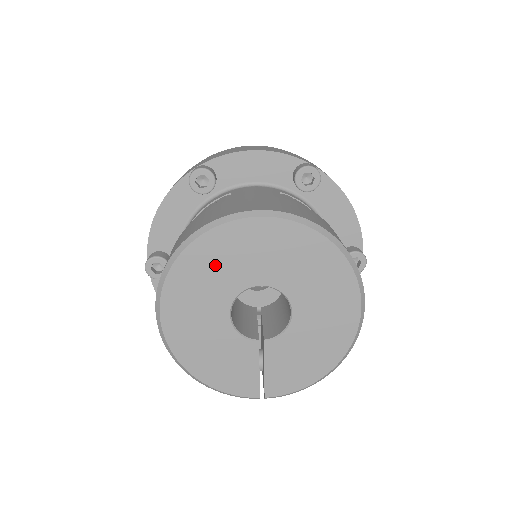
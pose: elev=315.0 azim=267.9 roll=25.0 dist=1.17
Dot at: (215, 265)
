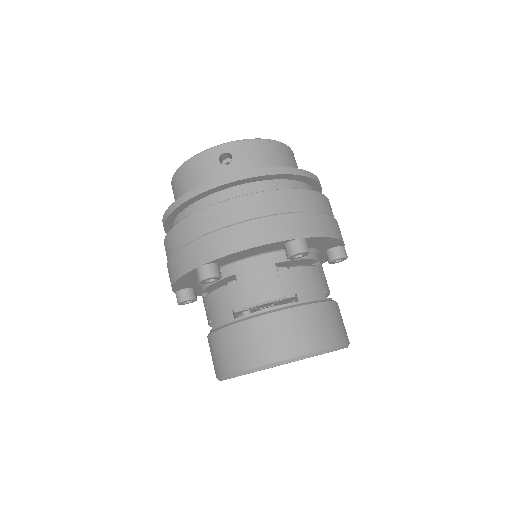
Dot at: occluded
